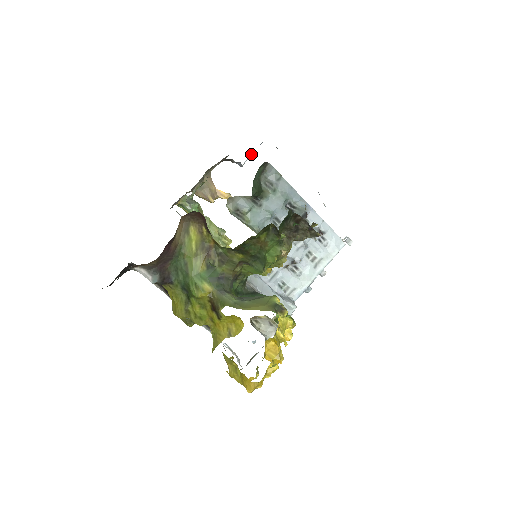
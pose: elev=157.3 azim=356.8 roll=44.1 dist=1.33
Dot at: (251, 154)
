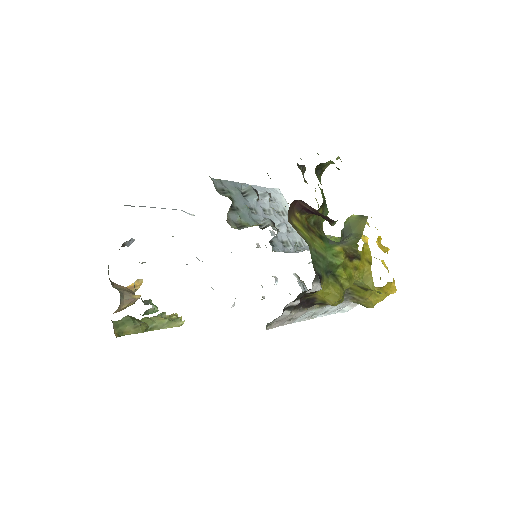
Dot at: occluded
